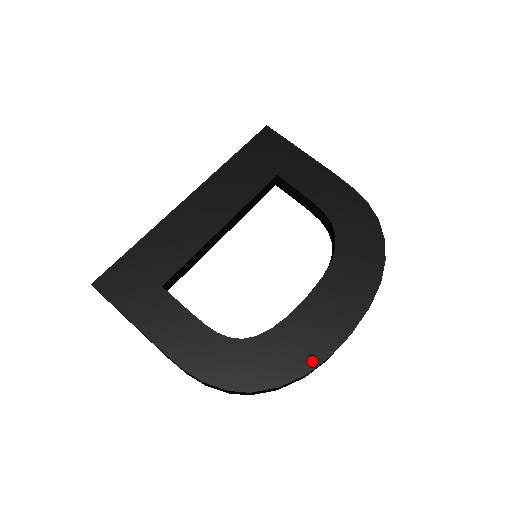
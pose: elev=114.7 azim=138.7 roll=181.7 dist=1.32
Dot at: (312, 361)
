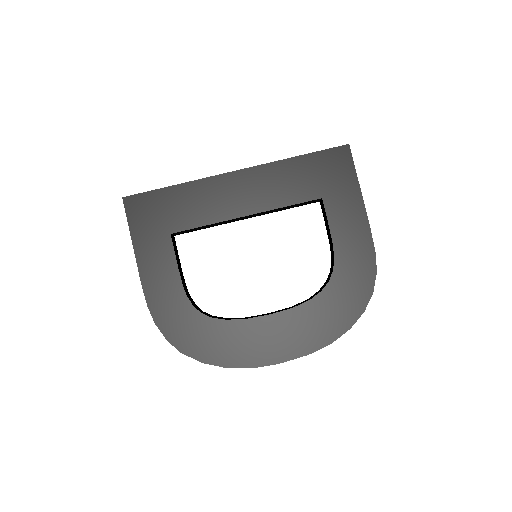
Dot at: (238, 362)
